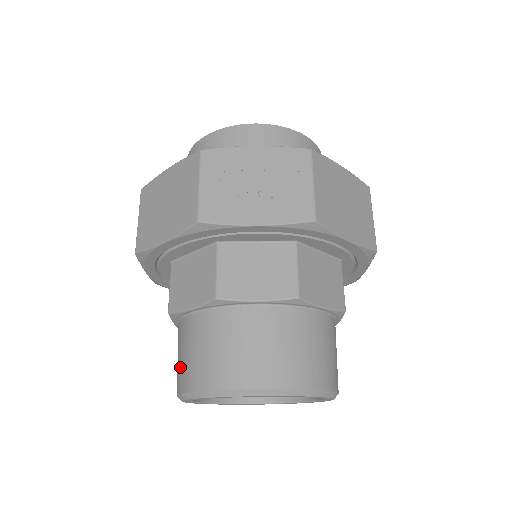
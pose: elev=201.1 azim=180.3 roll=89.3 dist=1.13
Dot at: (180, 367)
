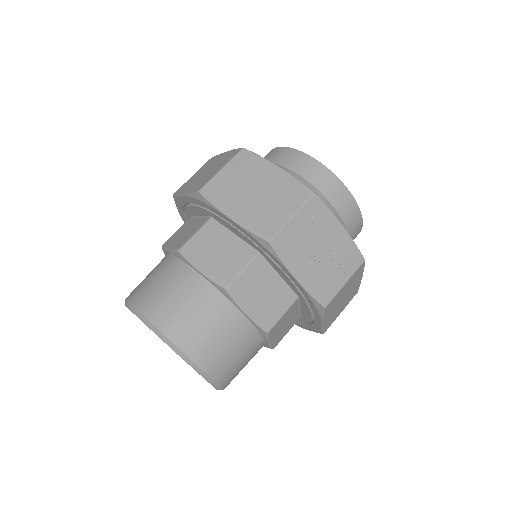
Dot at: (153, 293)
